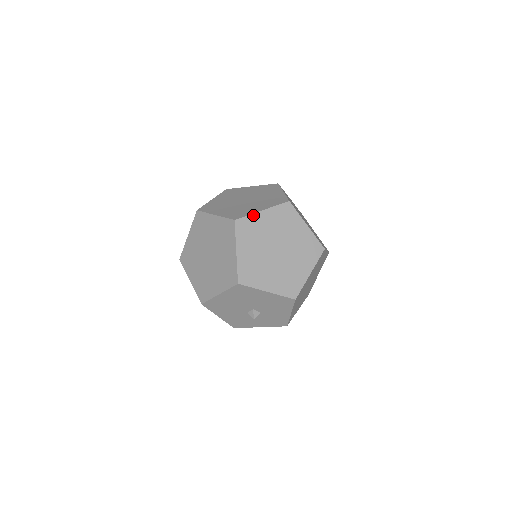
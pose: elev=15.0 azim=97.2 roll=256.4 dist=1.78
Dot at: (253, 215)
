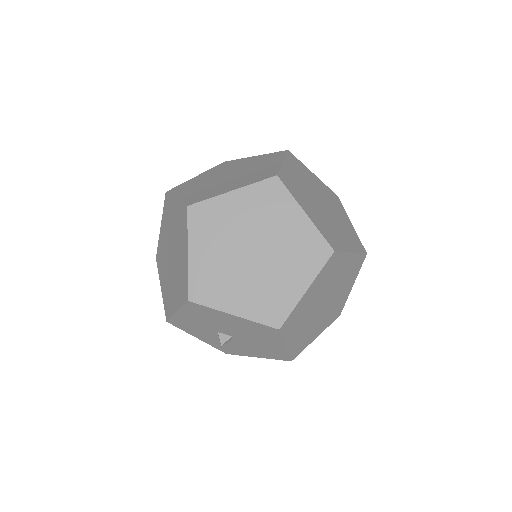
Dot at: (345, 254)
